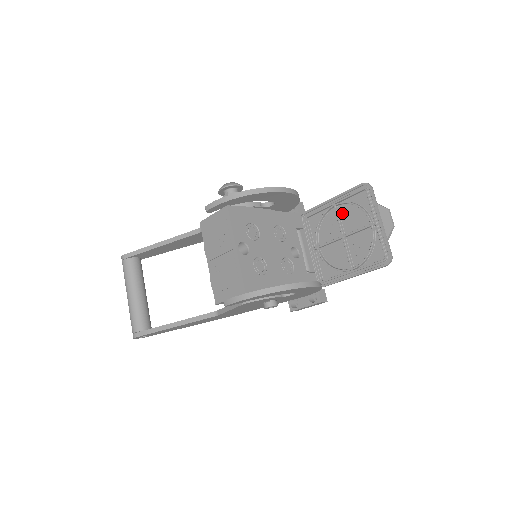
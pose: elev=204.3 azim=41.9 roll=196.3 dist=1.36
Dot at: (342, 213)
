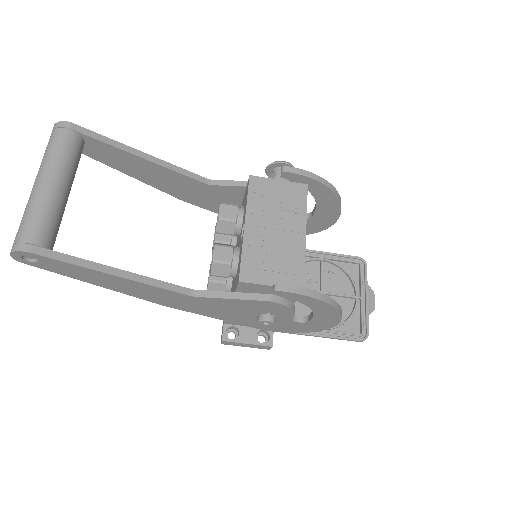
Dot at: (326, 271)
